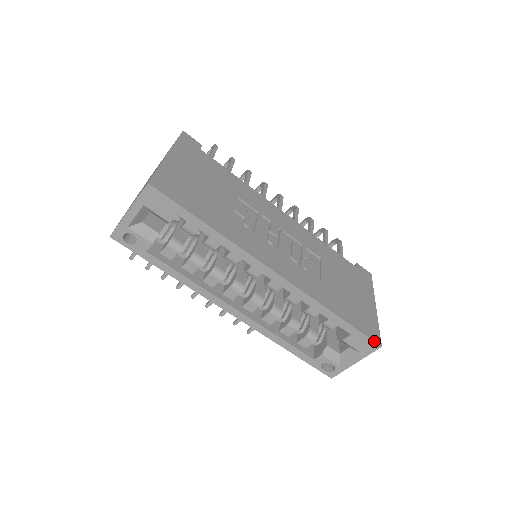
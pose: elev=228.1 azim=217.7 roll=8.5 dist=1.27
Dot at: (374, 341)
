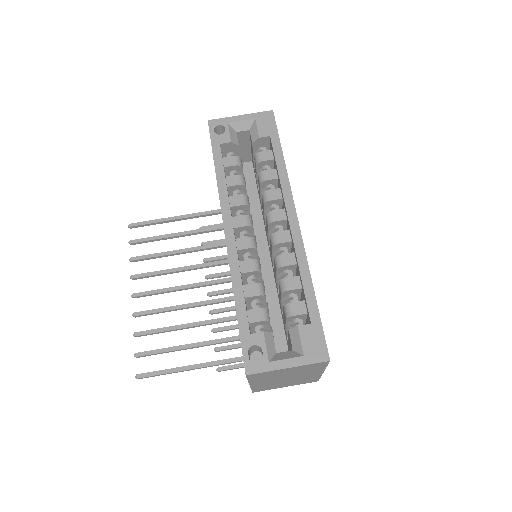
Dot at: (327, 348)
